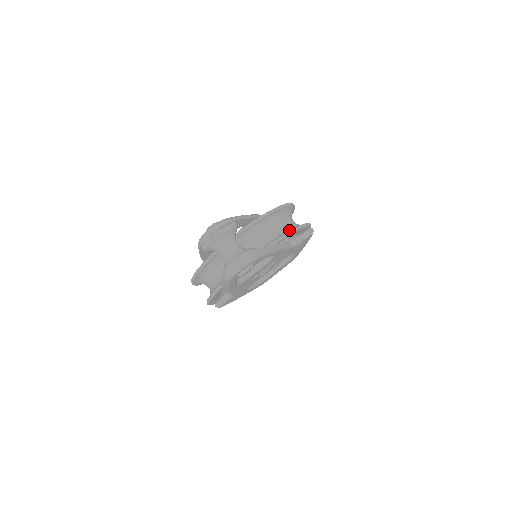
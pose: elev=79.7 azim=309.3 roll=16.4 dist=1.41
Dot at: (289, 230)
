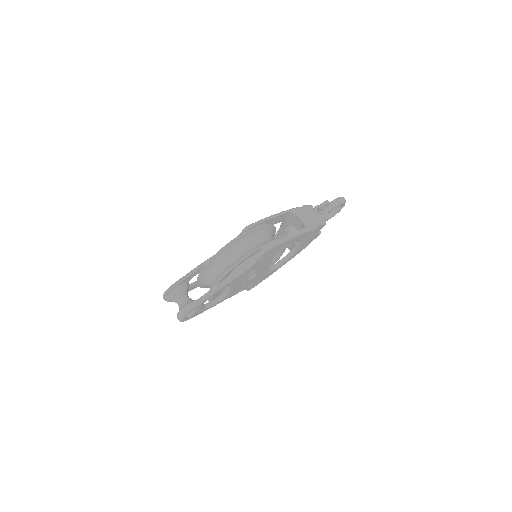
Dot at: (227, 270)
